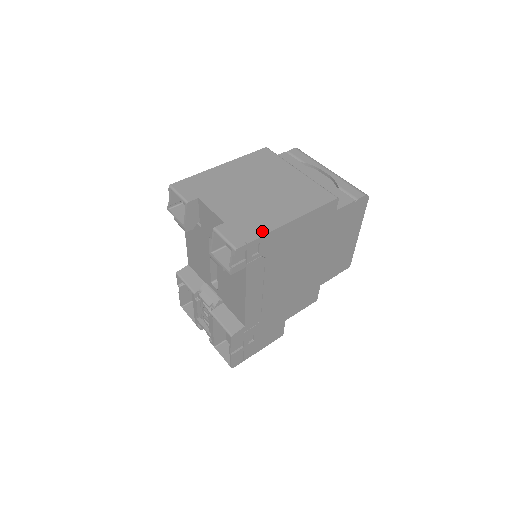
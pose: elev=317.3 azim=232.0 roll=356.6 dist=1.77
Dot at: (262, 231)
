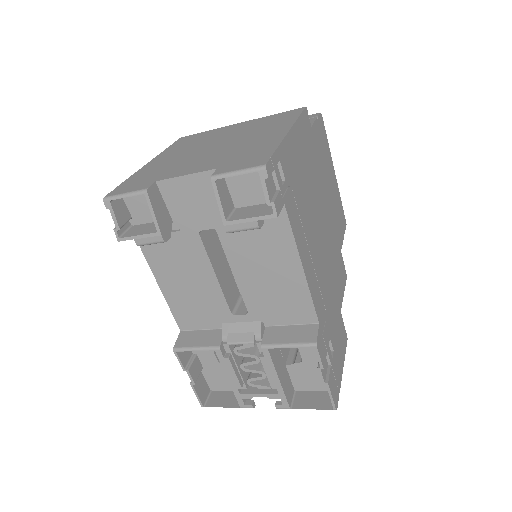
Dot at: (271, 147)
